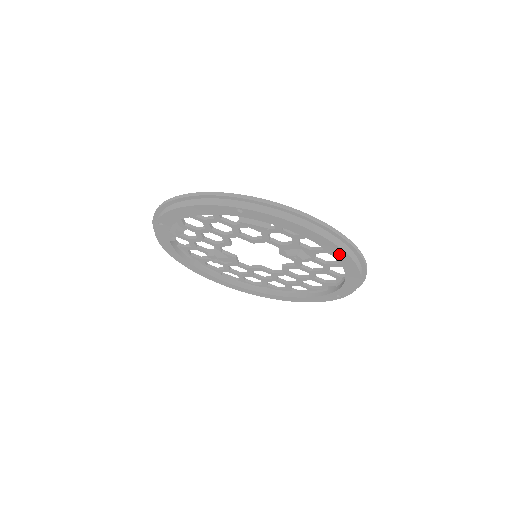
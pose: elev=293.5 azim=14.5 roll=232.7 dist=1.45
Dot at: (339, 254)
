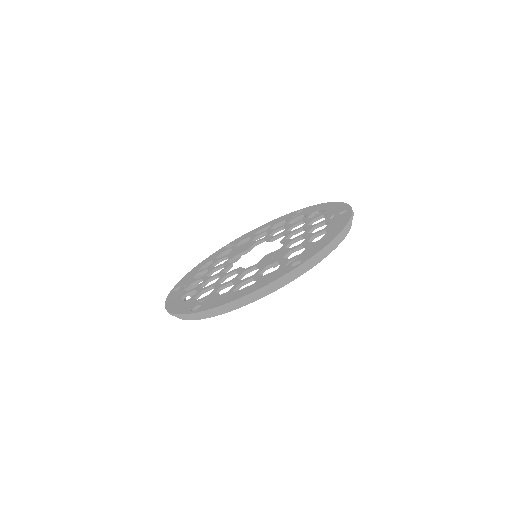
Dot at: occluded
